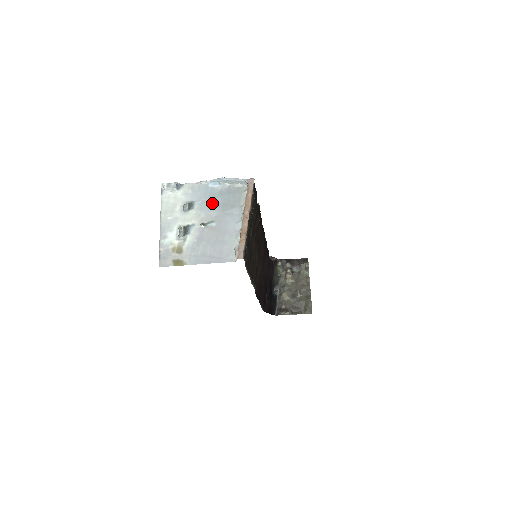
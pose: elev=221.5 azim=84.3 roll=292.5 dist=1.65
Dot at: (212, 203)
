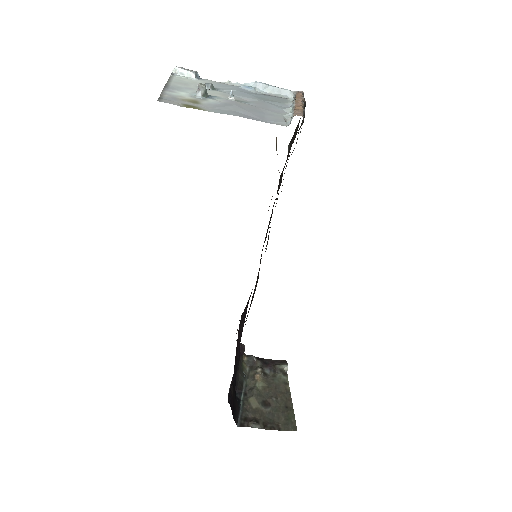
Dot at: (245, 94)
